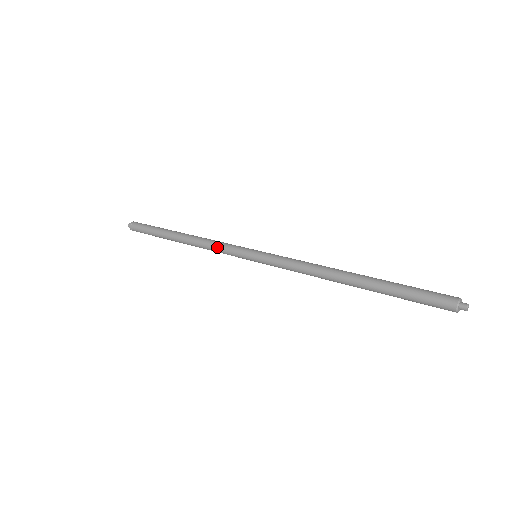
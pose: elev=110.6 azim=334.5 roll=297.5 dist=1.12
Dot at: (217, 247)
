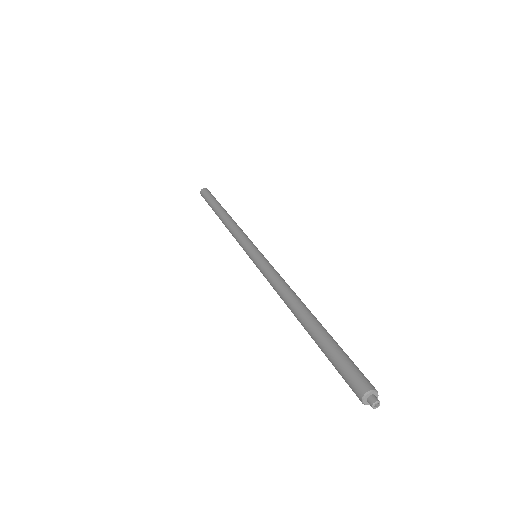
Dot at: (236, 233)
